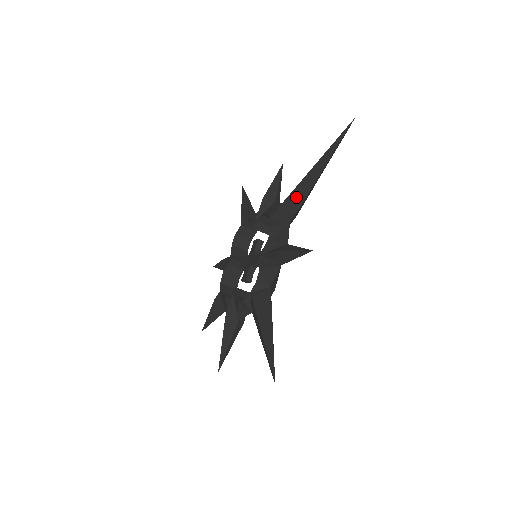
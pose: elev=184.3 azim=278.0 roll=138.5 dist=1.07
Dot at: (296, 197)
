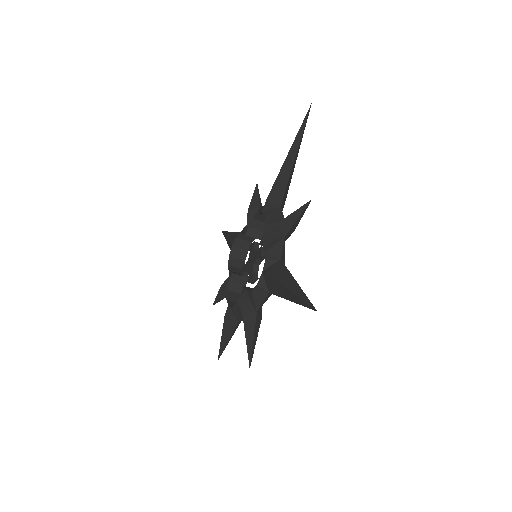
Dot at: (280, 183)
